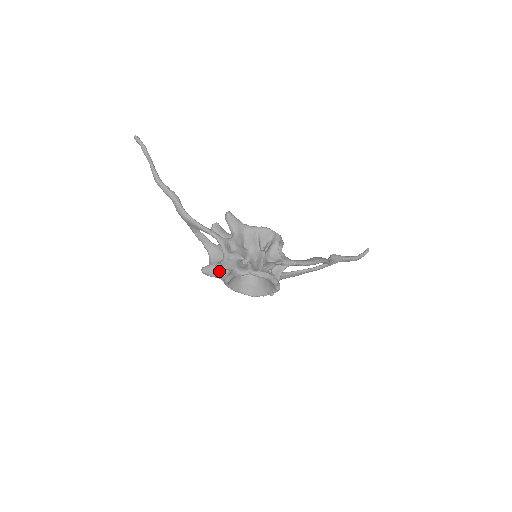
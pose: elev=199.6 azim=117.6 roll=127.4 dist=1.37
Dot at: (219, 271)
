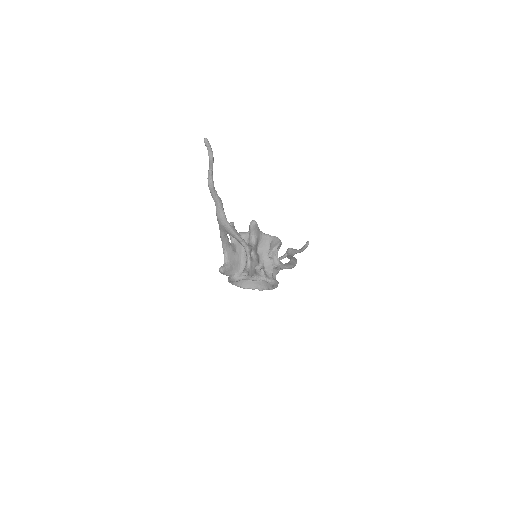
Dot at: (232, 271)
